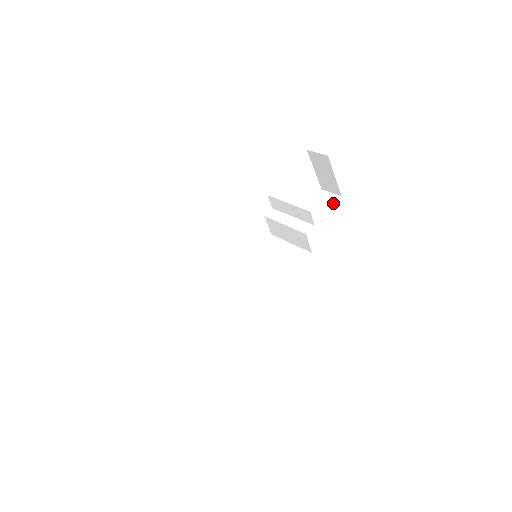
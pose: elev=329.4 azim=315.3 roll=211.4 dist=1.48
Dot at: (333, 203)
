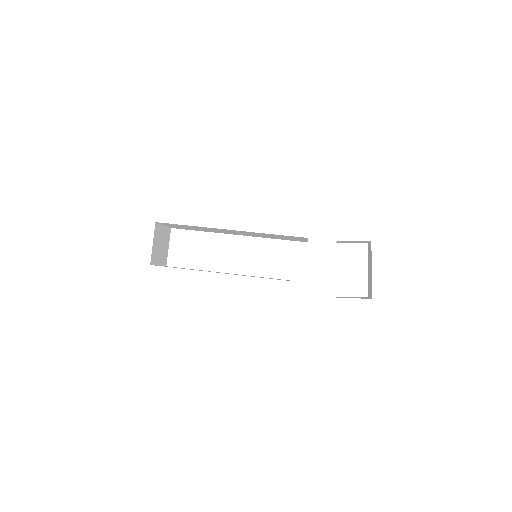
Dot at: occluded
